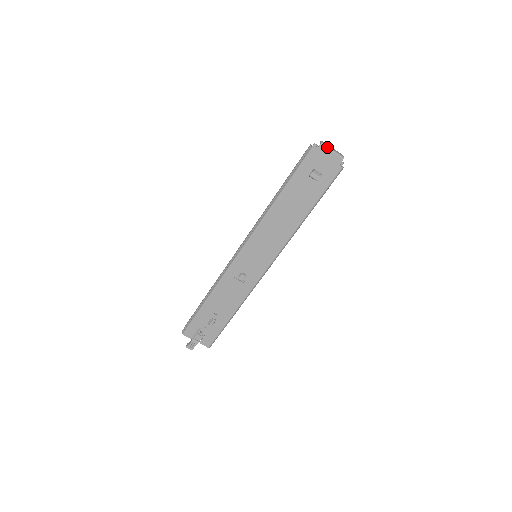
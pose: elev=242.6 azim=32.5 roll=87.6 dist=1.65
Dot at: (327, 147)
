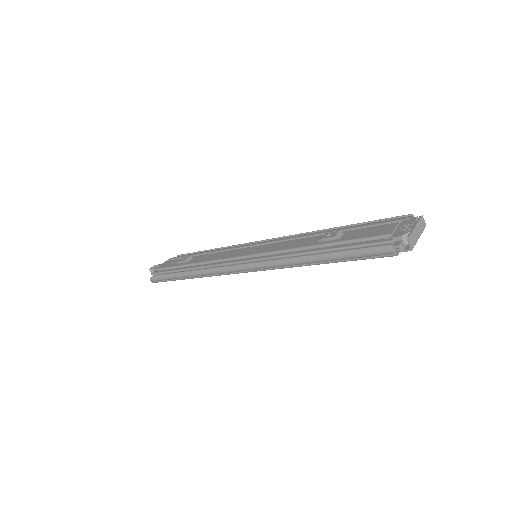
Dot at: (415, 244)
